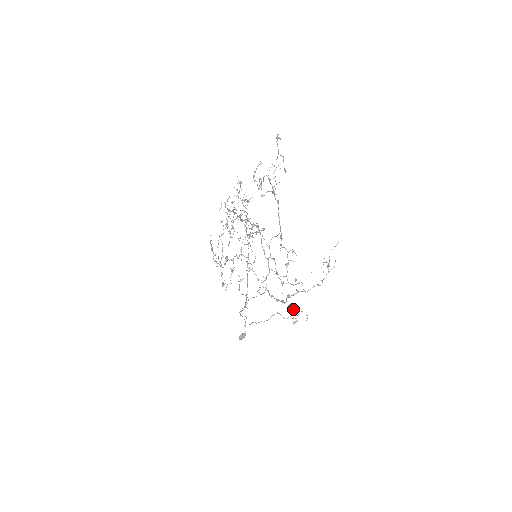
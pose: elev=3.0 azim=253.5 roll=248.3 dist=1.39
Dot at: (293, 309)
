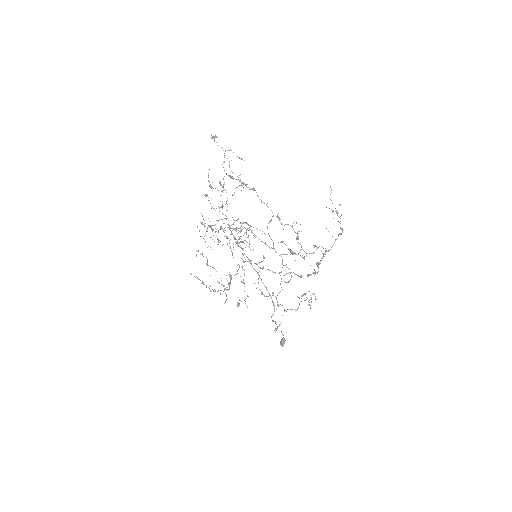
Dot at: occluded
